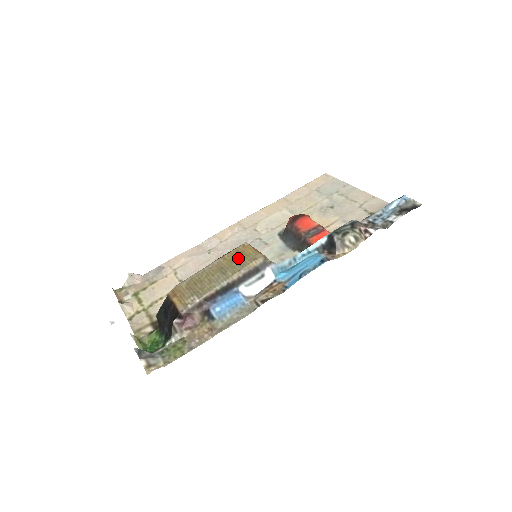
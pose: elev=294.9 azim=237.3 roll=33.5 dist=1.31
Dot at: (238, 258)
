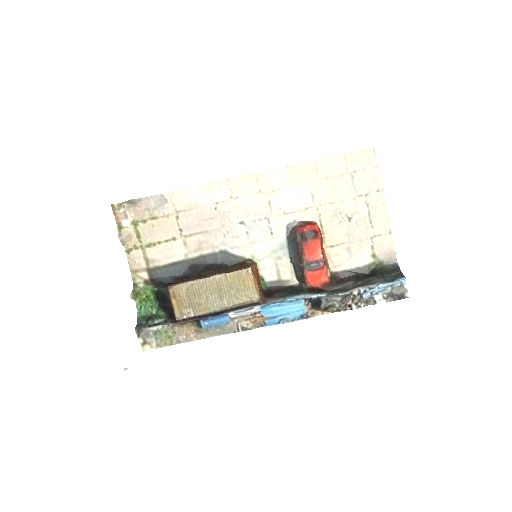
Dot at: (238, 286)
